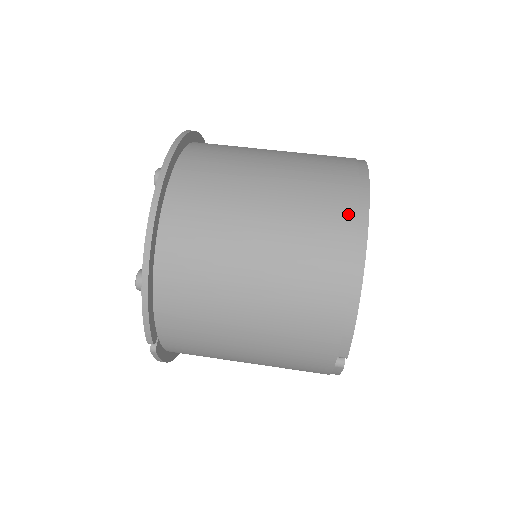
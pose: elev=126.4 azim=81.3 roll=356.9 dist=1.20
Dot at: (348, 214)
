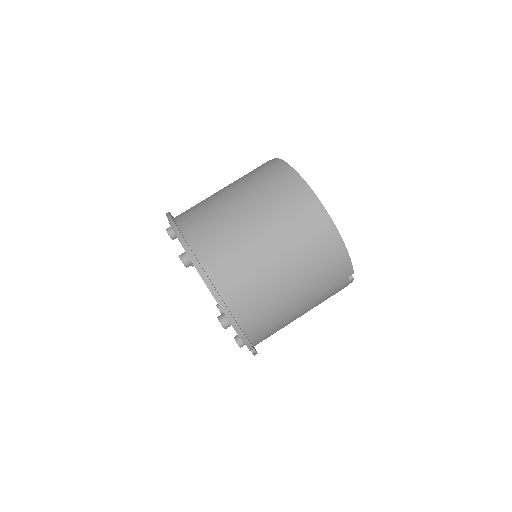
Dot at: (306, 204)
